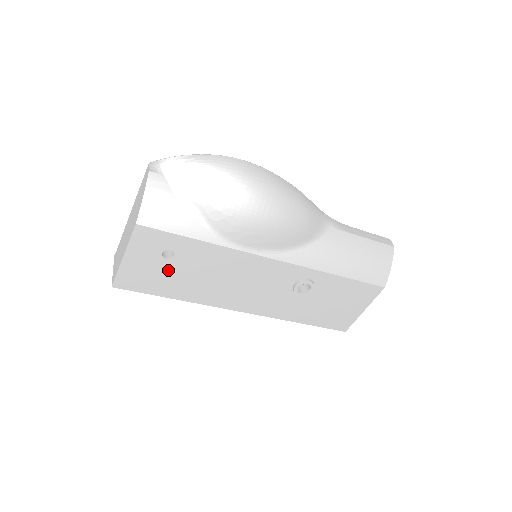
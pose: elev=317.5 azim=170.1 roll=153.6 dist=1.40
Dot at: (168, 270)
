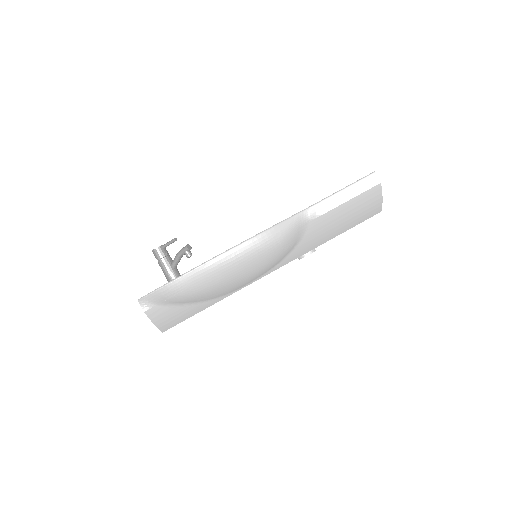
Dot at: occluded
